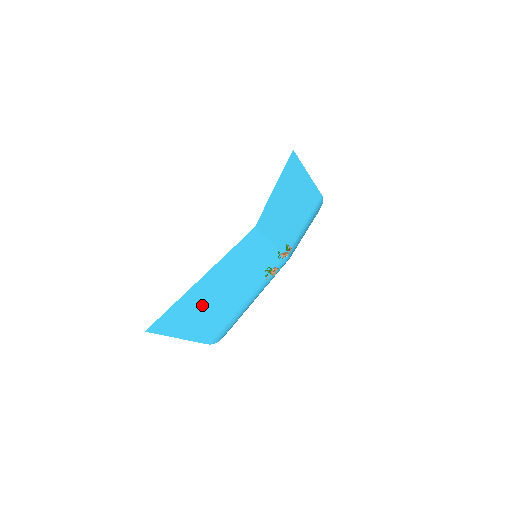
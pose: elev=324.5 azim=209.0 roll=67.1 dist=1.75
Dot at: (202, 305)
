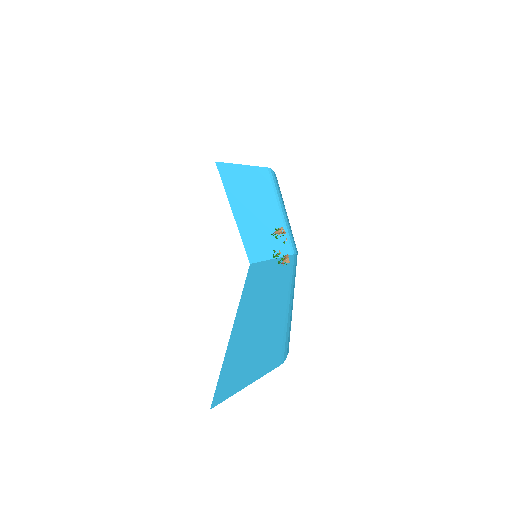
Dot at: (249, 345)
